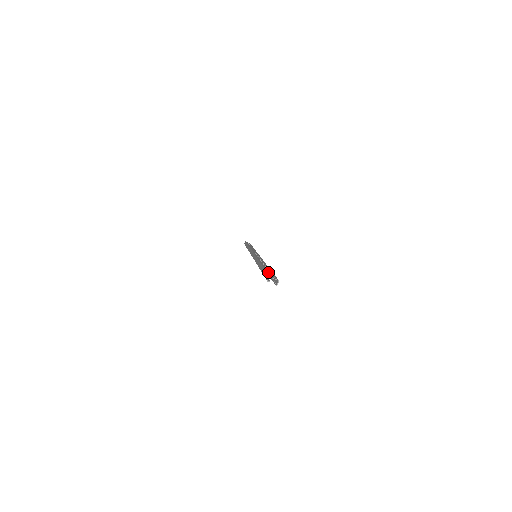
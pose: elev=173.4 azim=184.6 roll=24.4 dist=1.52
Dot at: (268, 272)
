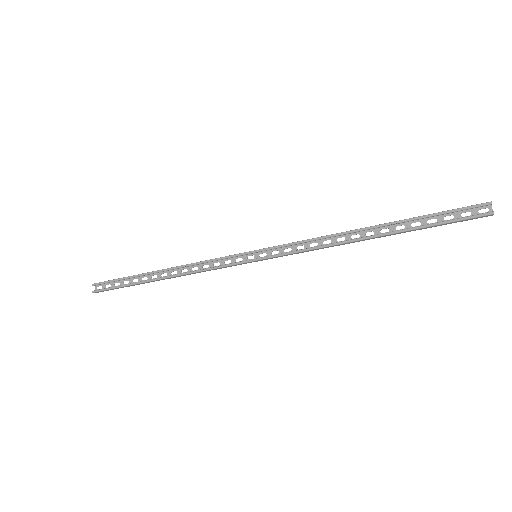
Dot at: (450, 214)
